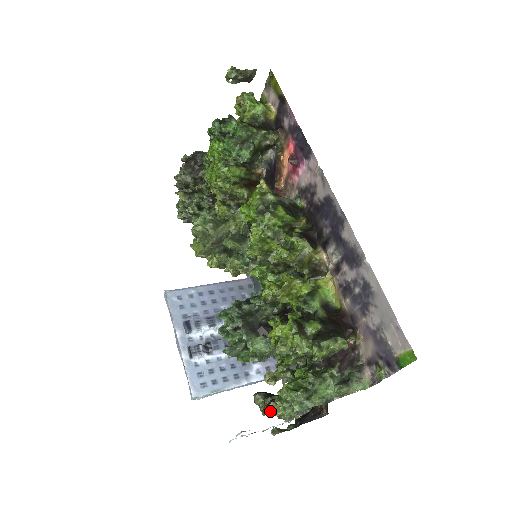
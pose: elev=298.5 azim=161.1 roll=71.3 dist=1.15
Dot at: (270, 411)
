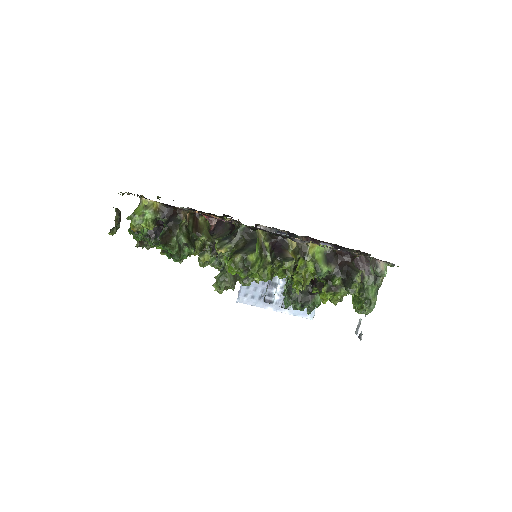
Dot at: occluded
